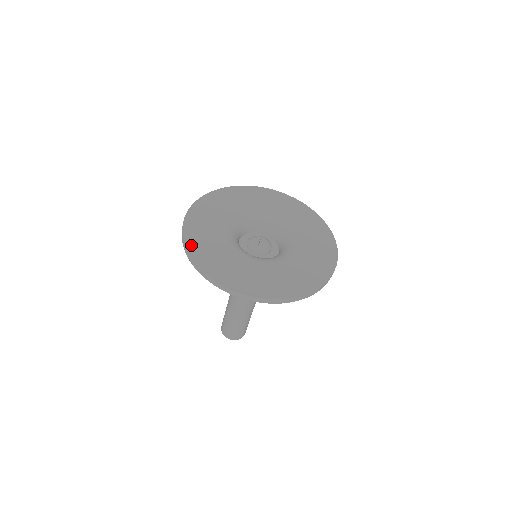
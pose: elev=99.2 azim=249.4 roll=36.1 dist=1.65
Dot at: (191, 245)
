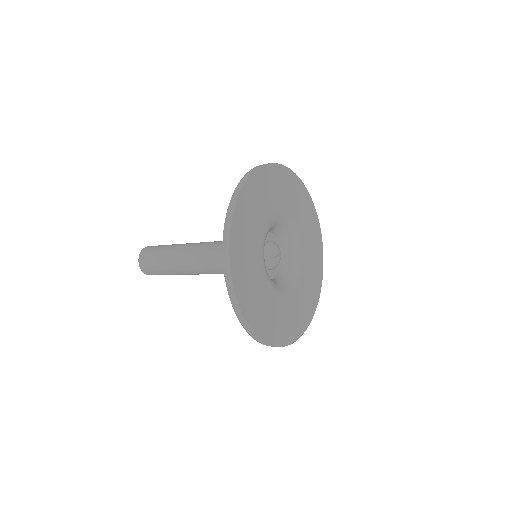
Dot at: (240, 207)
